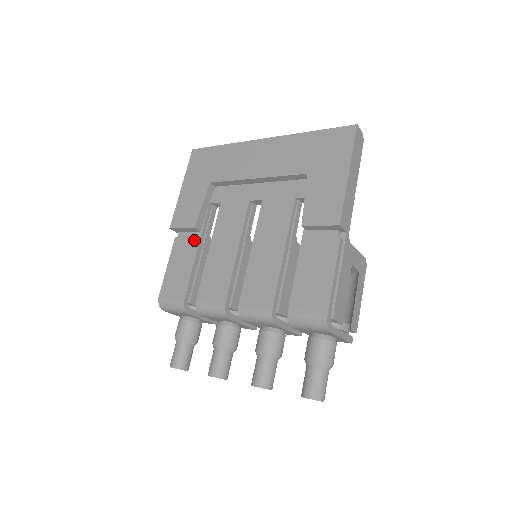
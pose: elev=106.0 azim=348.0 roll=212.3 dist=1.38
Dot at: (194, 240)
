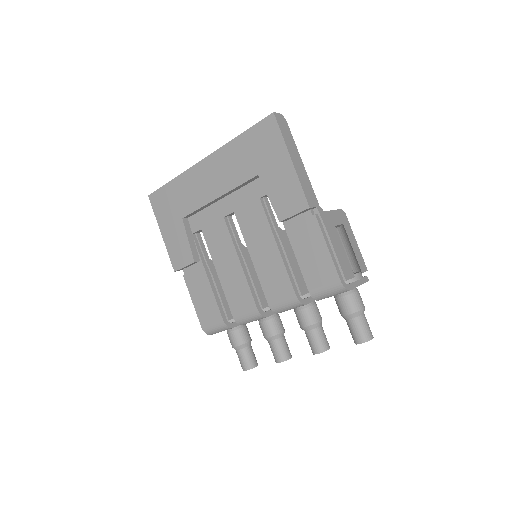
Dot at: (200, 270)
